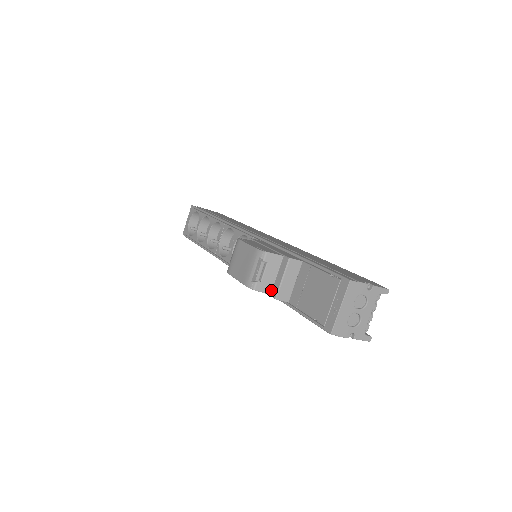
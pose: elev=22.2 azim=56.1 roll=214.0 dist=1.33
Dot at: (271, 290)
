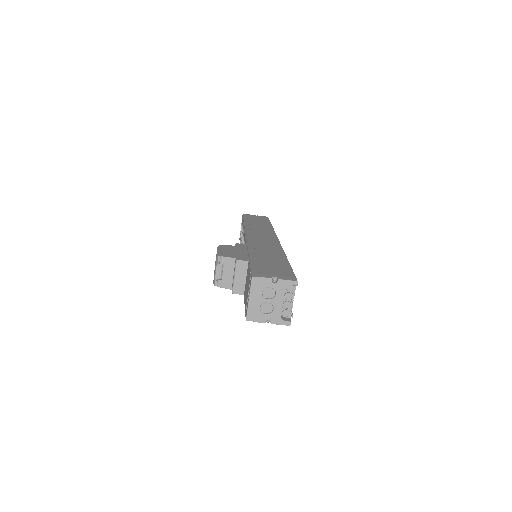
Dot at: occluded
